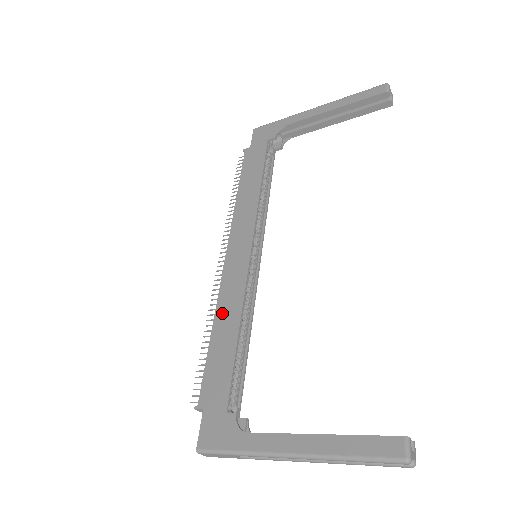
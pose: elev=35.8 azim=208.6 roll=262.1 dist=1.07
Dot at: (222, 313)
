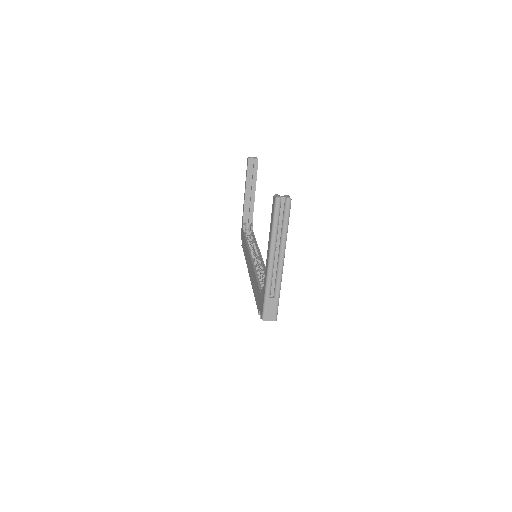
Dot at: (252, 283)
